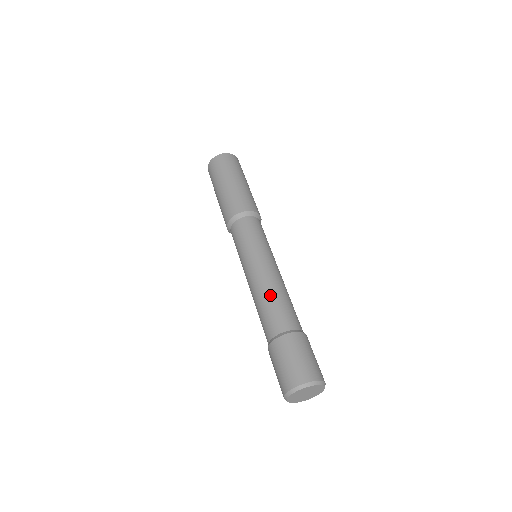
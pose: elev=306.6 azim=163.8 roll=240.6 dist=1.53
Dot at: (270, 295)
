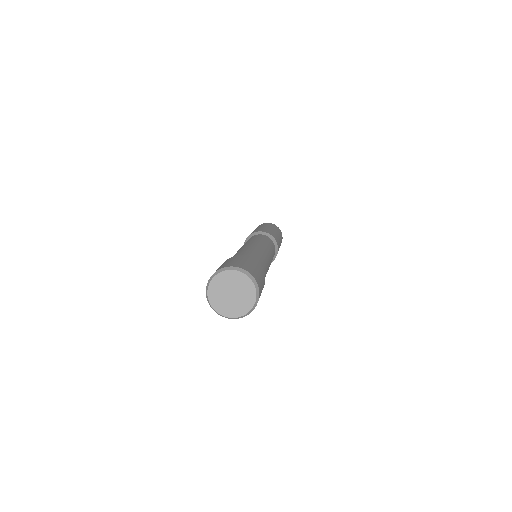
Dot at: (240, 250)
